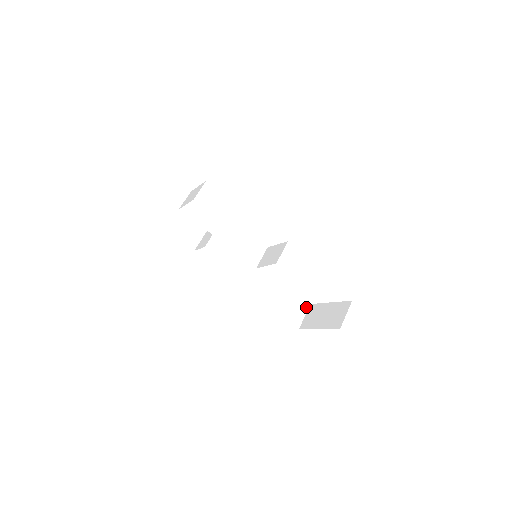
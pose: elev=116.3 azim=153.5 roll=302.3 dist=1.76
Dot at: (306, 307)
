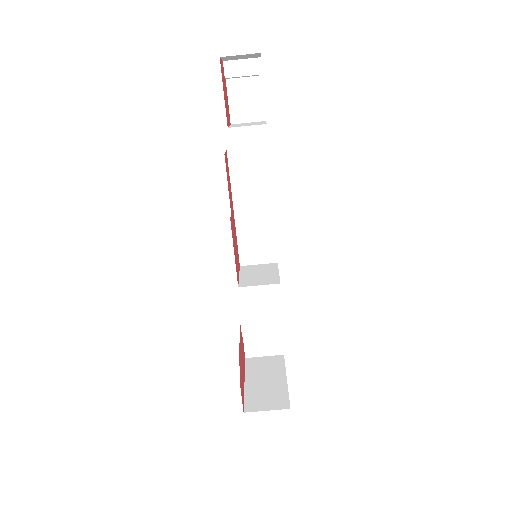
Dot at: (276, 351)
